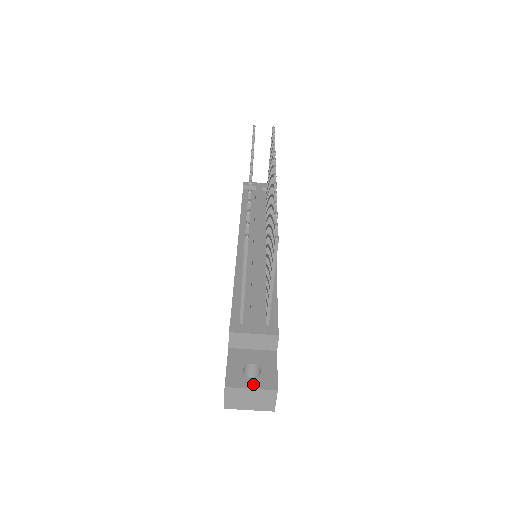
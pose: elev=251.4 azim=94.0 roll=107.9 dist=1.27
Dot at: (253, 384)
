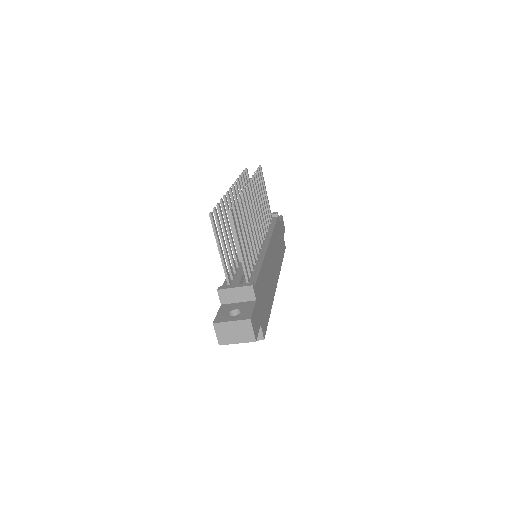
Dot at: (233, 319)
